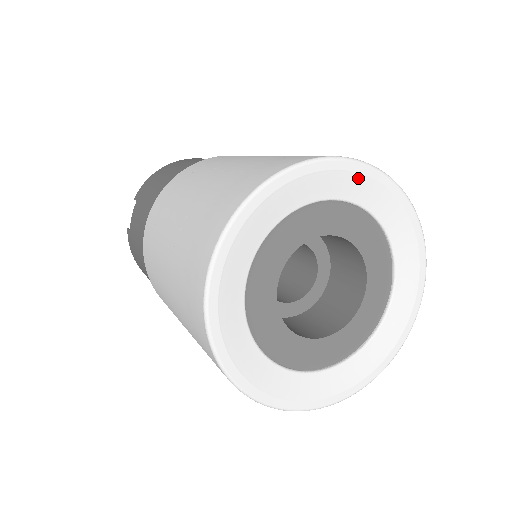
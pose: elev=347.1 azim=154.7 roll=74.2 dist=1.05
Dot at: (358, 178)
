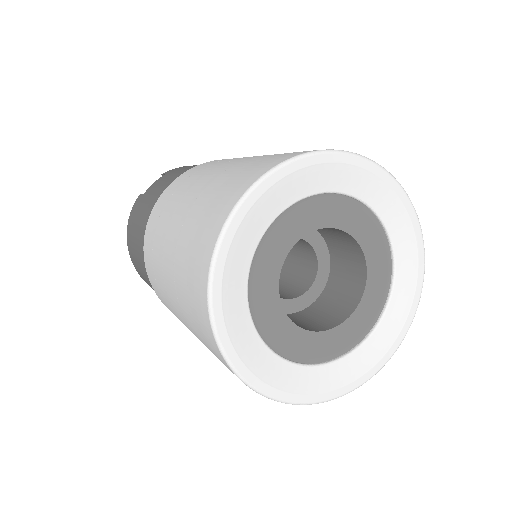
Dot at: (398, 204)
